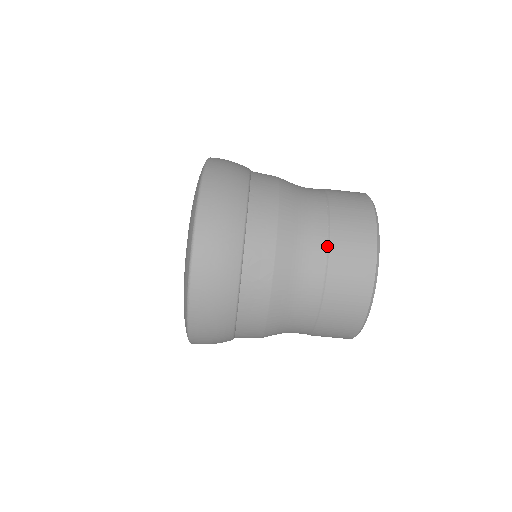
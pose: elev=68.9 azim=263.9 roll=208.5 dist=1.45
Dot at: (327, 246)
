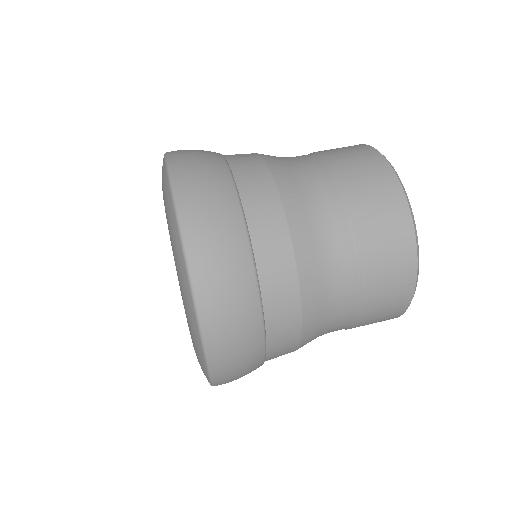
Dot at: occluded
